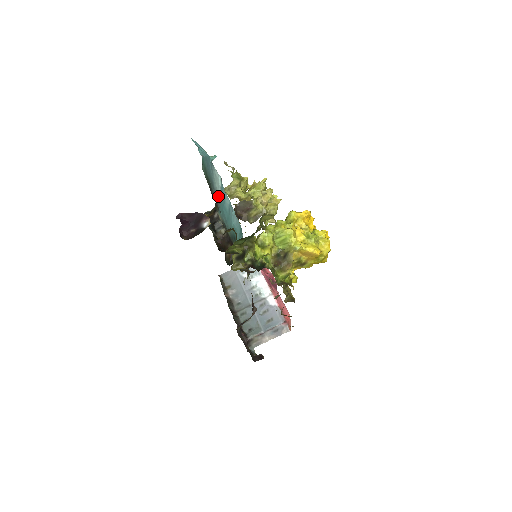
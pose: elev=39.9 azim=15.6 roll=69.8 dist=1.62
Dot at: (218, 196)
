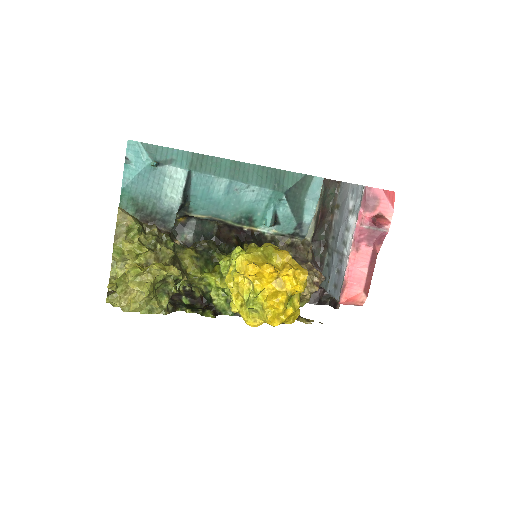
Dot at: (174, 209)
